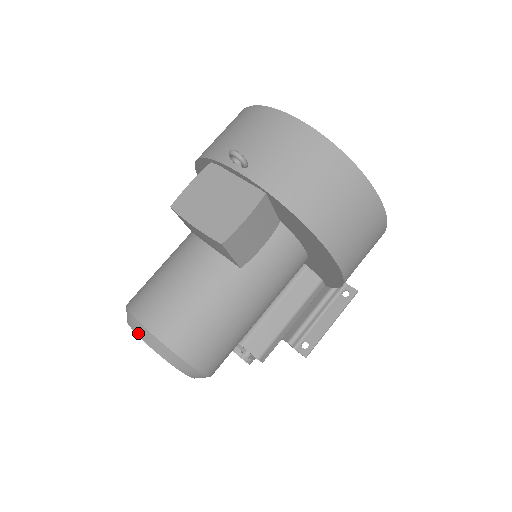
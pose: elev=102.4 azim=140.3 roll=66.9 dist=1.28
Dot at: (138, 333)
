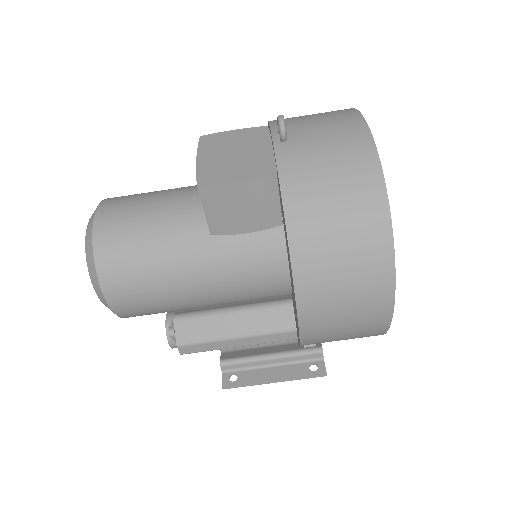
Dot at: (89, 221)
